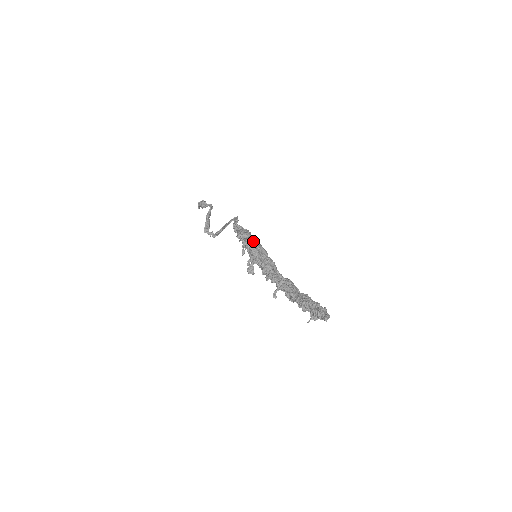
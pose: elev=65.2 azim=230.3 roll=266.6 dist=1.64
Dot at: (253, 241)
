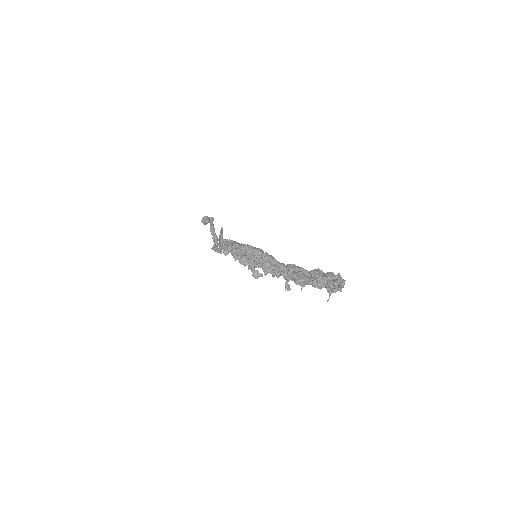
Dot at: (240, 249)
